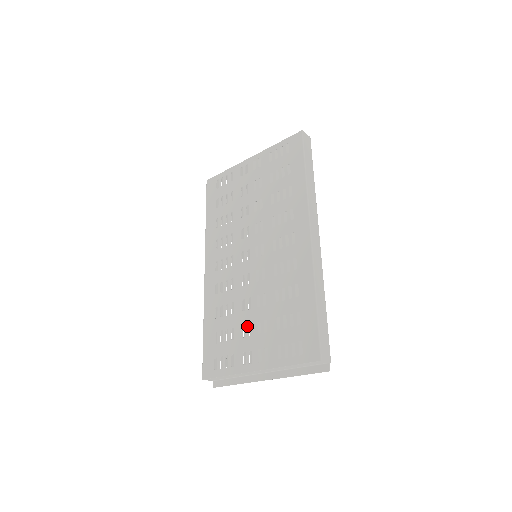
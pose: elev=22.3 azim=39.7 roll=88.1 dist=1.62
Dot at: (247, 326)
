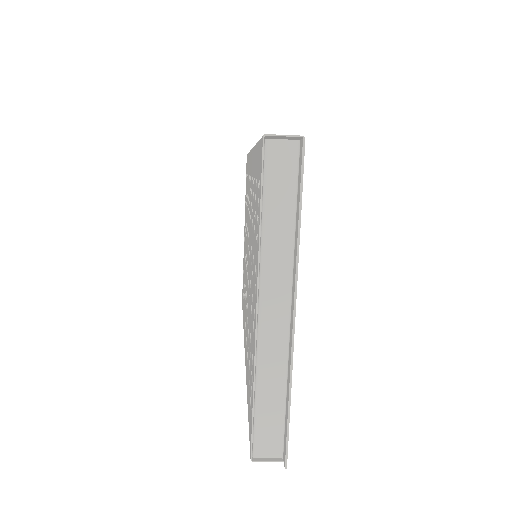
Dot at: (251, 300)
